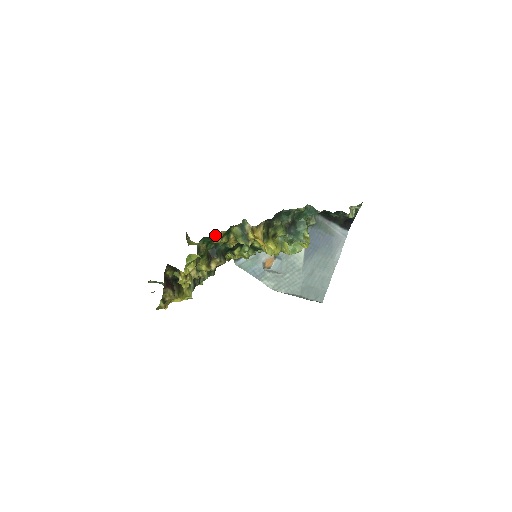
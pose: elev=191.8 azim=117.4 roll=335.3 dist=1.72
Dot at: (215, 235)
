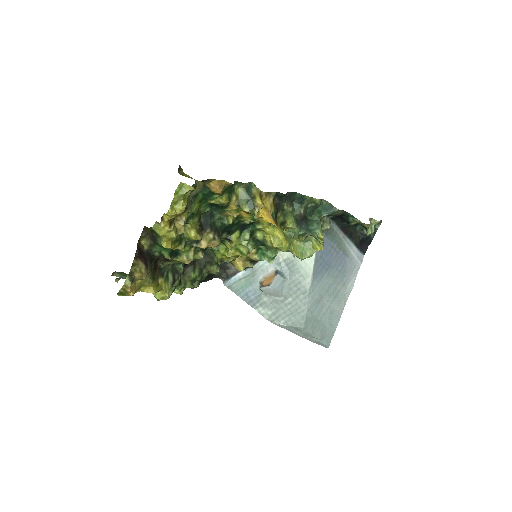
Dot at: (215, 181)
